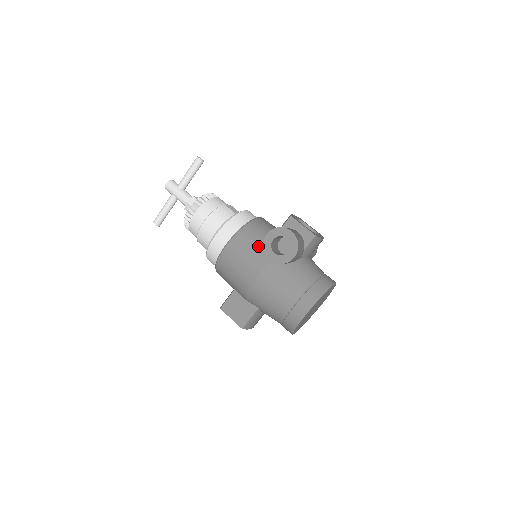
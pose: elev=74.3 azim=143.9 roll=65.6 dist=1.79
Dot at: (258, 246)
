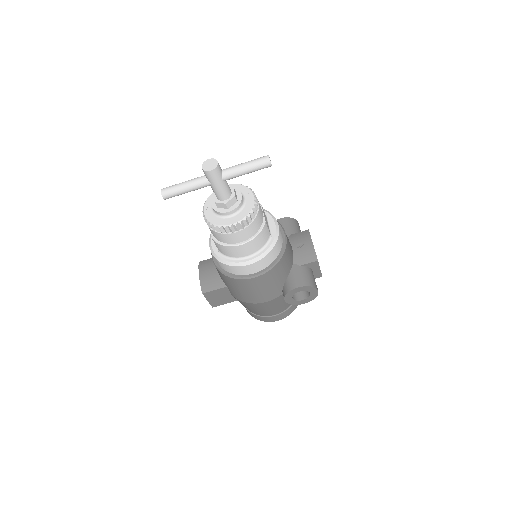
Dot at: (280, 282)
